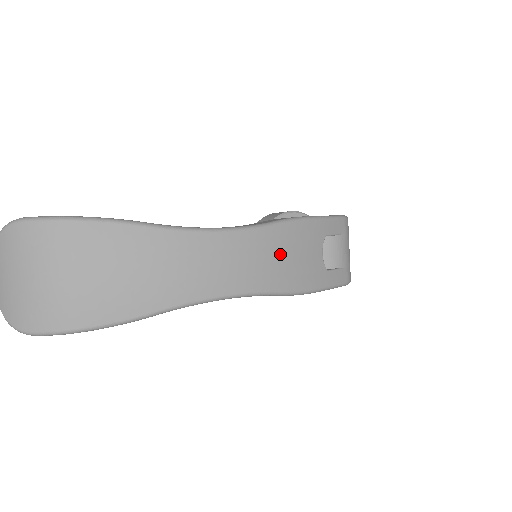
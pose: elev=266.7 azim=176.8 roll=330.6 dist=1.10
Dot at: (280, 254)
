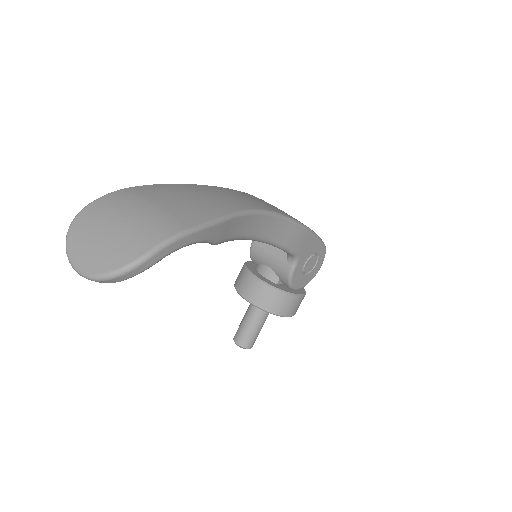
Dot at: occluded
